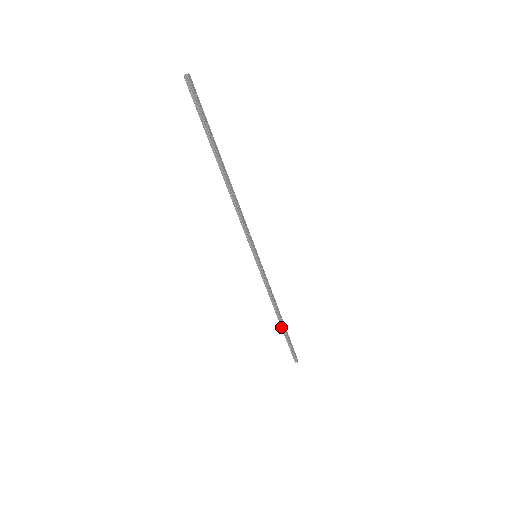
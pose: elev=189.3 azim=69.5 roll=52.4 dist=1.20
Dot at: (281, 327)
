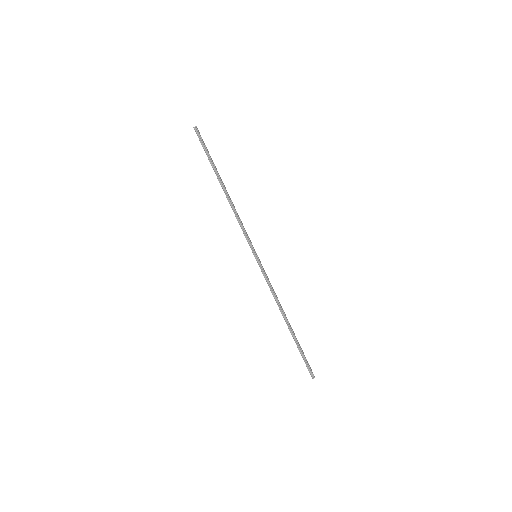
Dot at: (290, 332)
